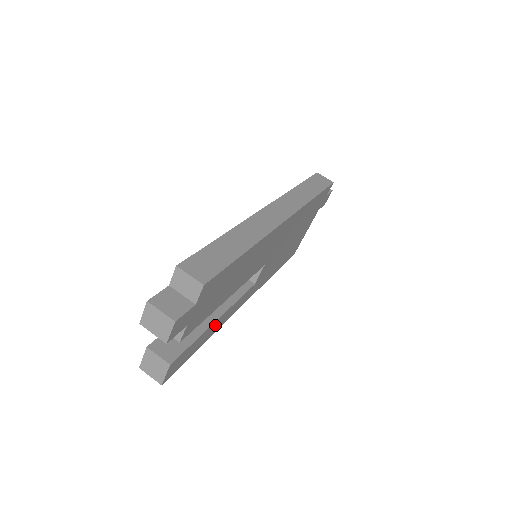
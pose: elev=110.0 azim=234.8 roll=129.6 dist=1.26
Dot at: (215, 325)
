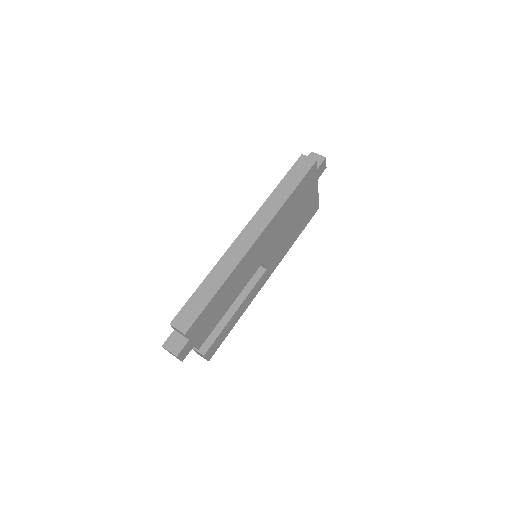
Dot at: (237, 314)
